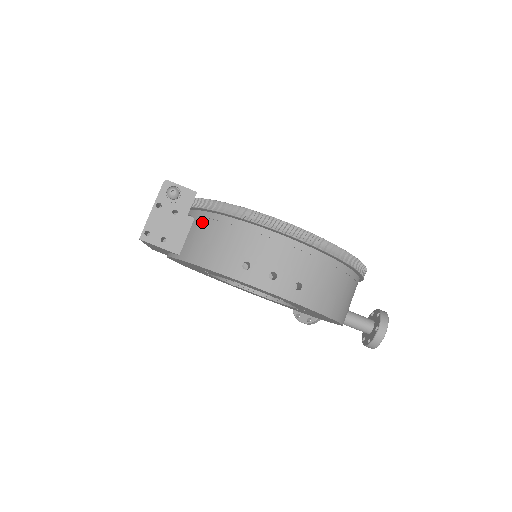
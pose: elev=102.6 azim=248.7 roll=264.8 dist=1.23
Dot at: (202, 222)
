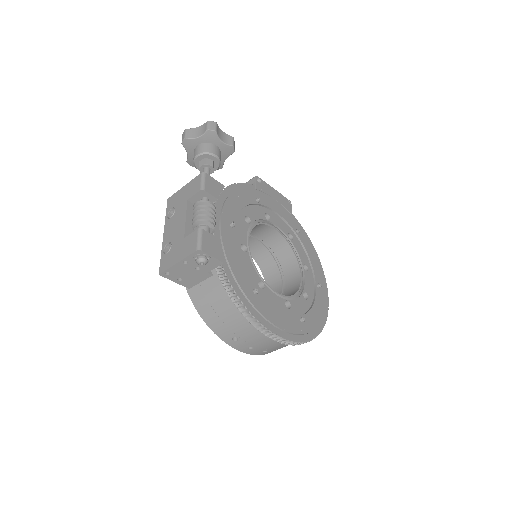
Dot at: (217, 289)
